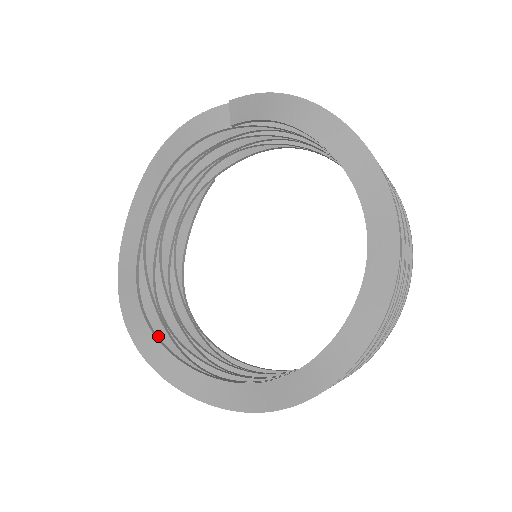
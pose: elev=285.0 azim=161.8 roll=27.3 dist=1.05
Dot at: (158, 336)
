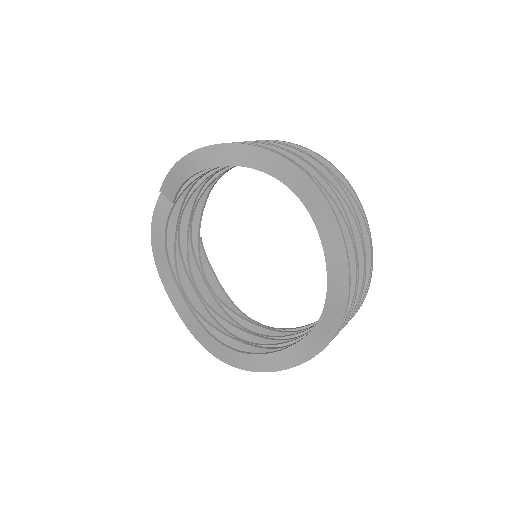
Dot at: occluded
